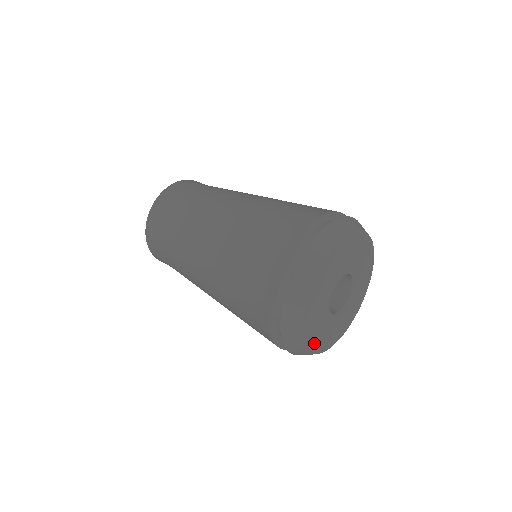
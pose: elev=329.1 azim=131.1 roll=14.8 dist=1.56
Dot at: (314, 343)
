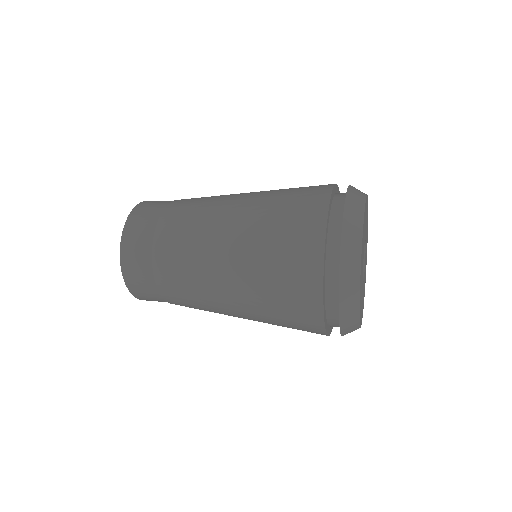
Dot at: (360, 280)
